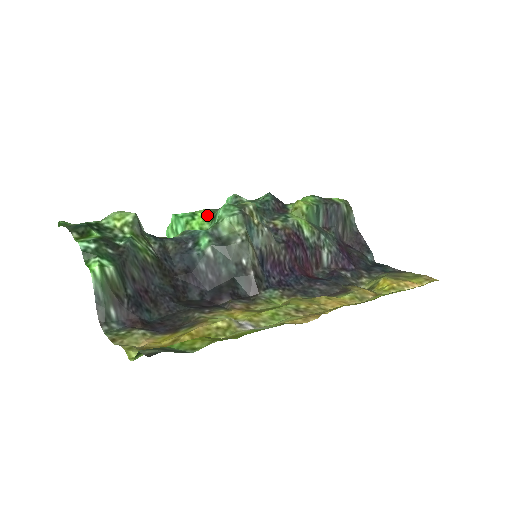
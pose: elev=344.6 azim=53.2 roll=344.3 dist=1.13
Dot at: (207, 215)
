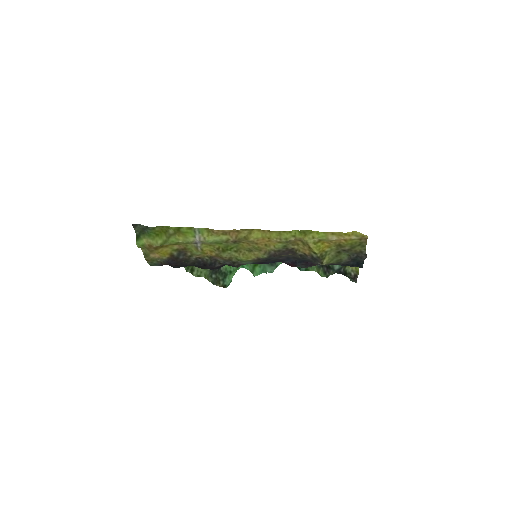
Dot at: occluded
